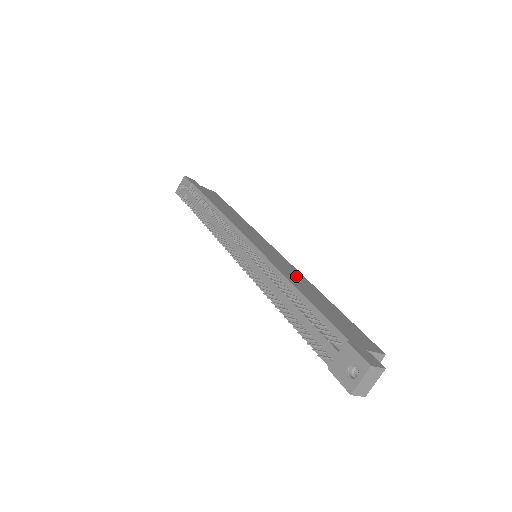
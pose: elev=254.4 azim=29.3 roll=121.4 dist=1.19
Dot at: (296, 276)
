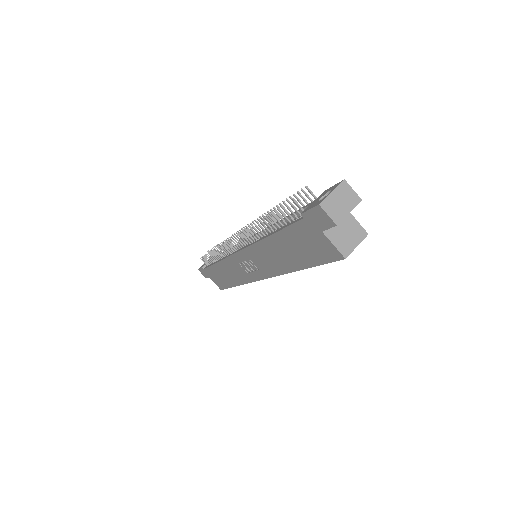
Dot at: occluded
